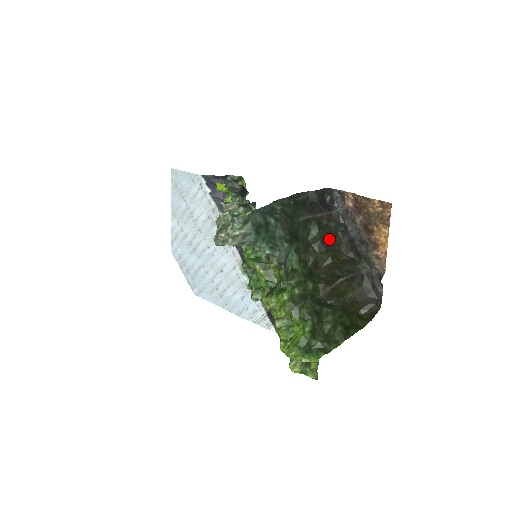
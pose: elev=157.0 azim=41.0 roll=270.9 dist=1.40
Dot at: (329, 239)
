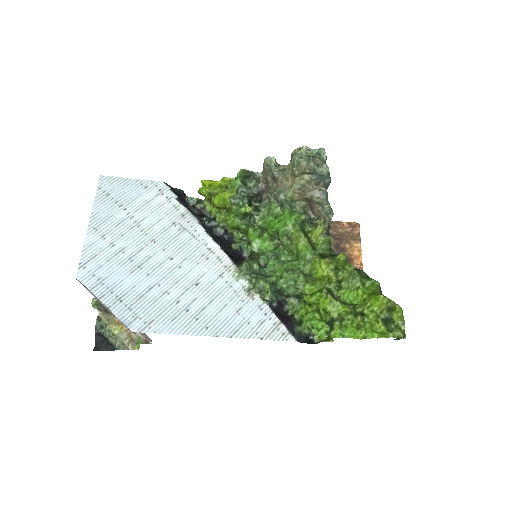
Dot at: occluded
